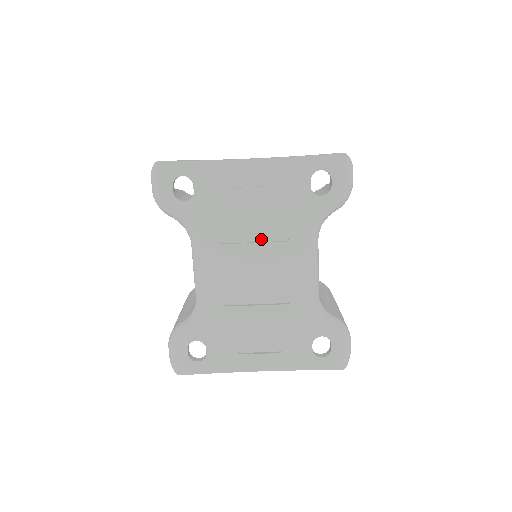
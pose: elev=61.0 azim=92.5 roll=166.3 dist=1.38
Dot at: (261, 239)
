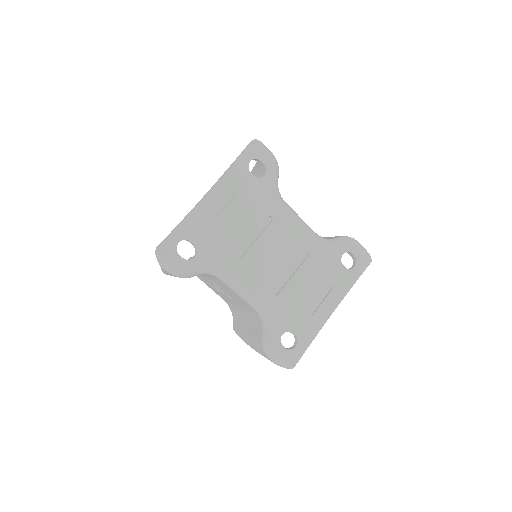
Dot at: (257, 234)
